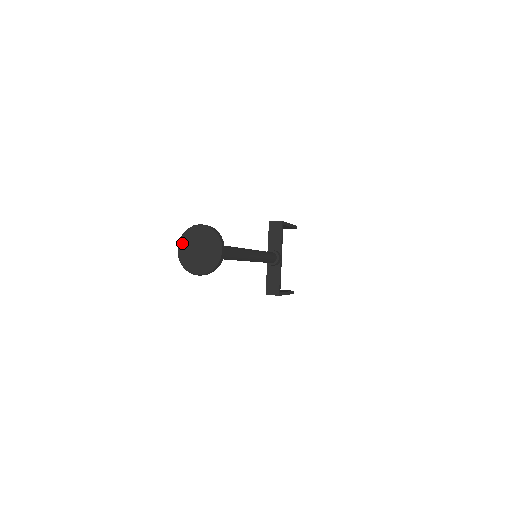
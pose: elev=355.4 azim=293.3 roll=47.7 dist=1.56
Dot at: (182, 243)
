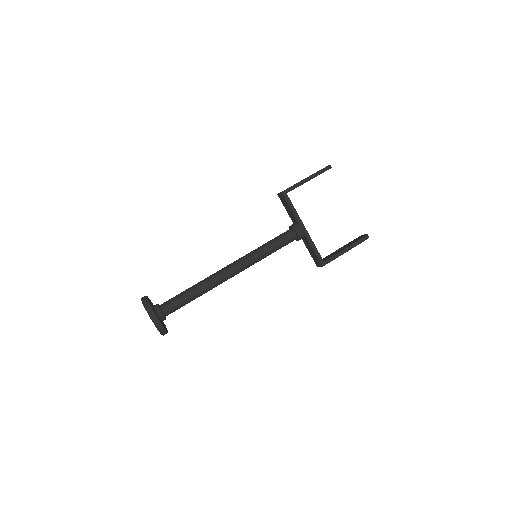
Dot at: occluded
